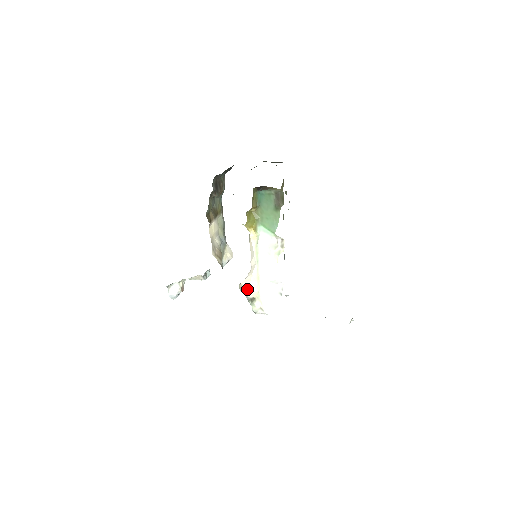
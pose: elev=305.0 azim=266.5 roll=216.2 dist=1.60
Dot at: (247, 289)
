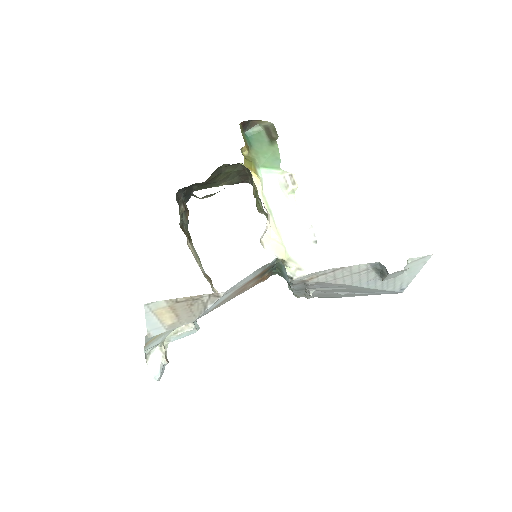
Dot at: (271, 248)
